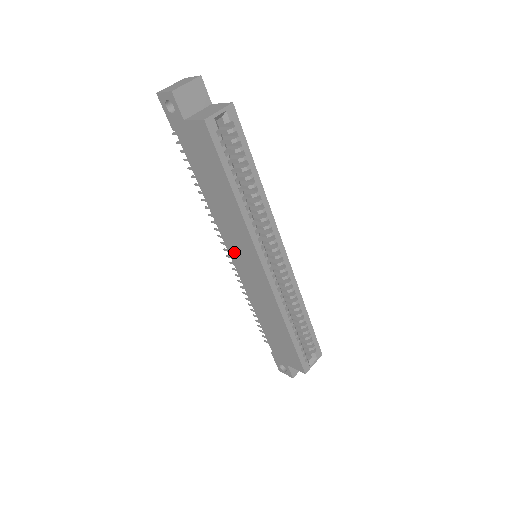
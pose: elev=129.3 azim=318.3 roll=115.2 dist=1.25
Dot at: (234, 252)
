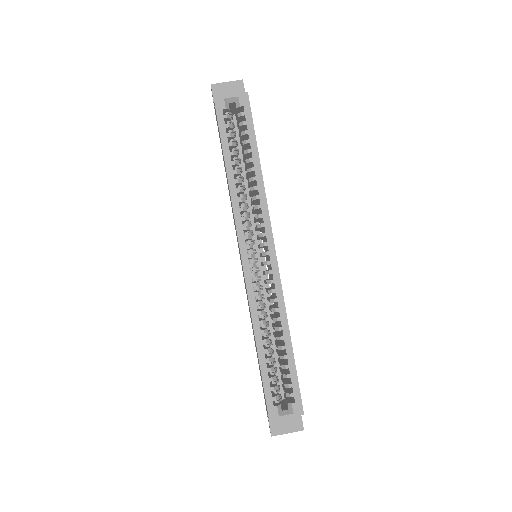
Dot at: (238, 246)
